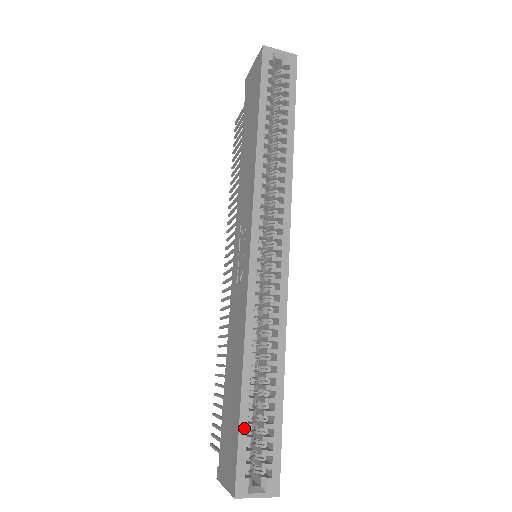
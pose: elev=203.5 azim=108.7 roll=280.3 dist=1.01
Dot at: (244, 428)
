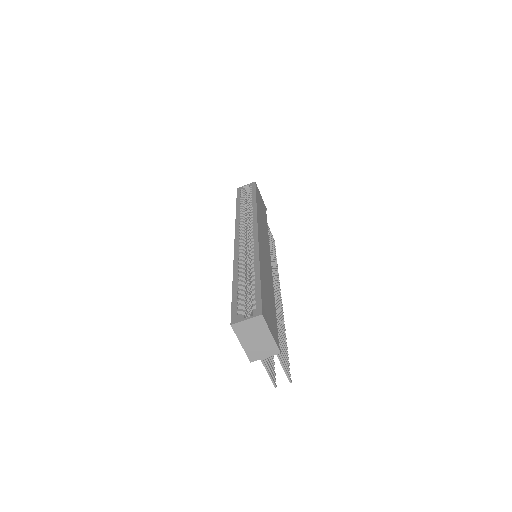
Dot at: (235, 297)
